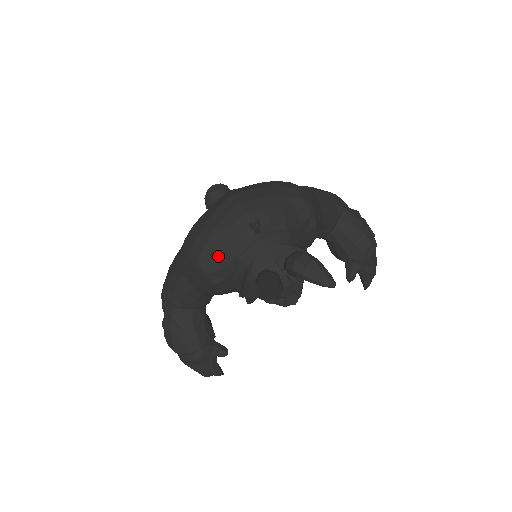
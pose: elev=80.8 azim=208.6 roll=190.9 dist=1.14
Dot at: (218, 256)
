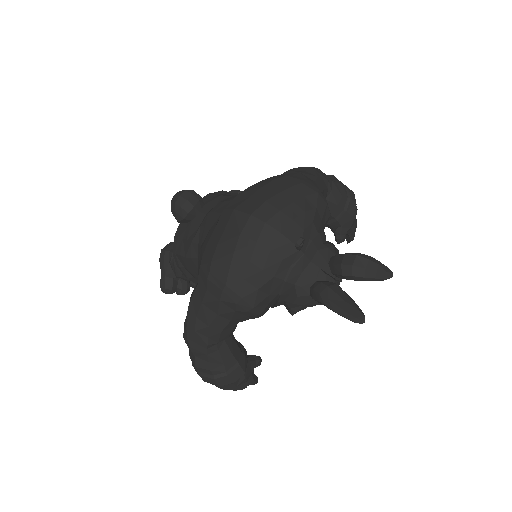
Dot at: (262, 286)
